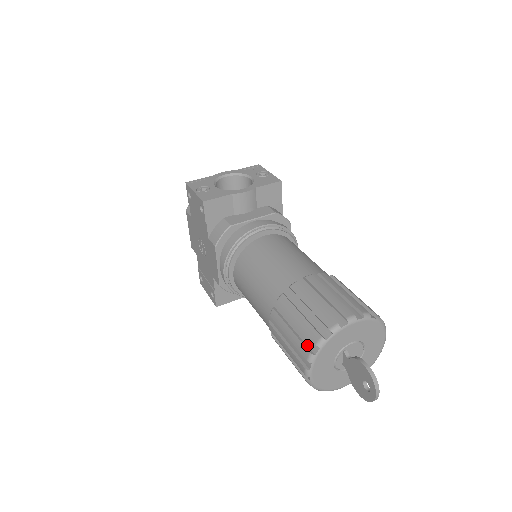
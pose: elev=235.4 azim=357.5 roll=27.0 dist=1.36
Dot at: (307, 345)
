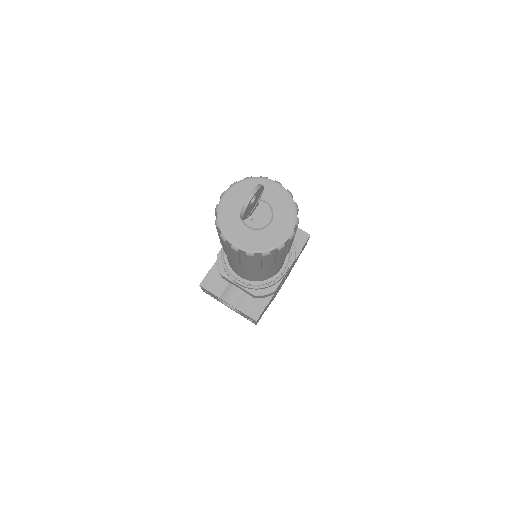
Dot at: occluded
